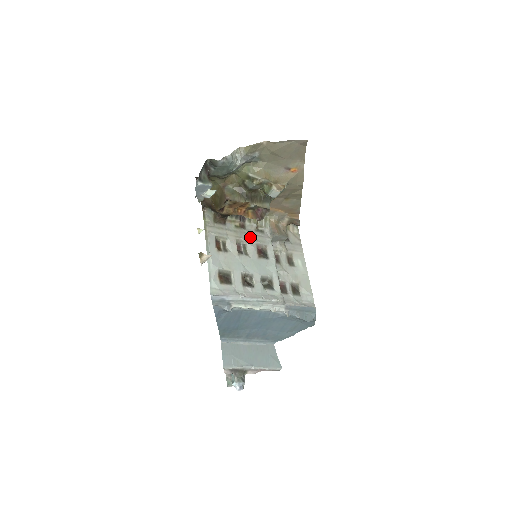
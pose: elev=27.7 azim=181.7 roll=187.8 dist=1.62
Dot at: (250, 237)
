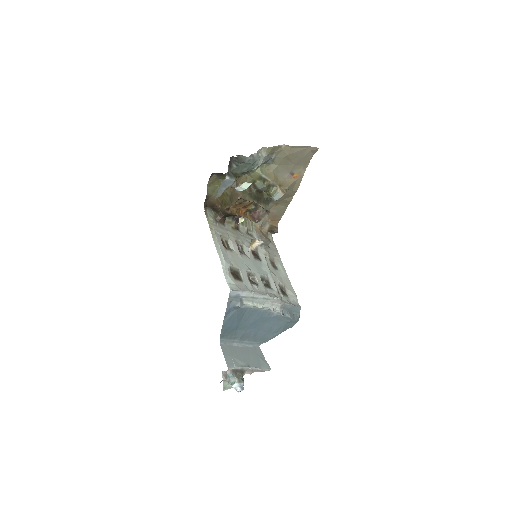
Dot at: (244, 239)
